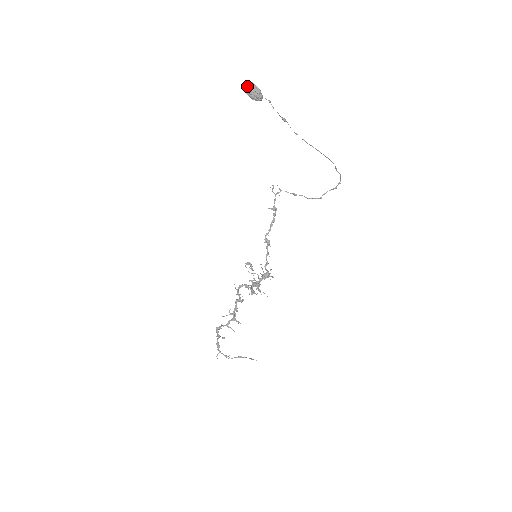
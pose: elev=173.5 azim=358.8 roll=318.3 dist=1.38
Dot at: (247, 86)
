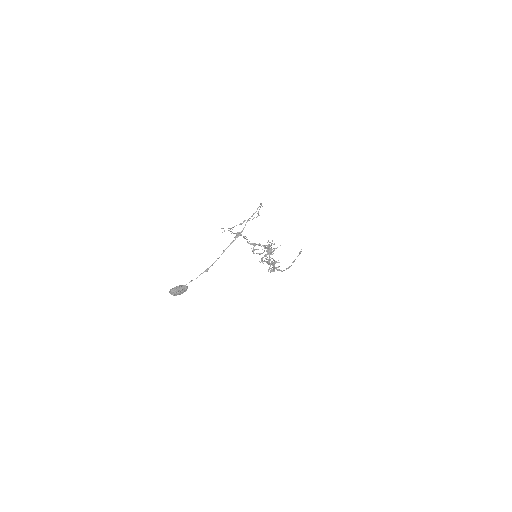
Dot at: (174, 295)
